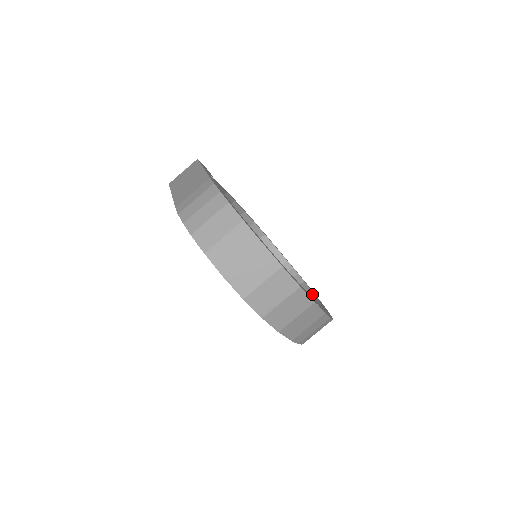
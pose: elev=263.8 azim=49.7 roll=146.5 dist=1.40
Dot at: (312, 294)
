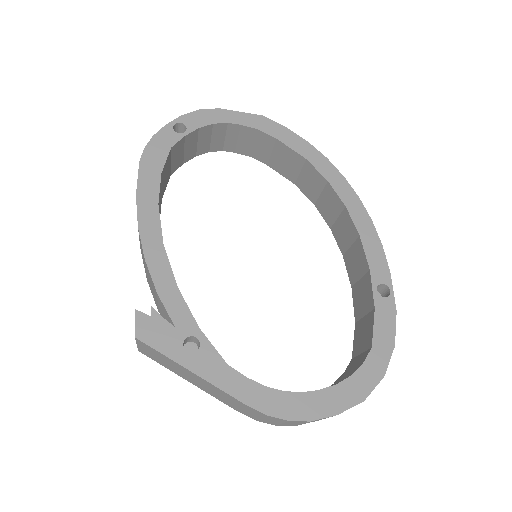
Dot at: (291, 151)
